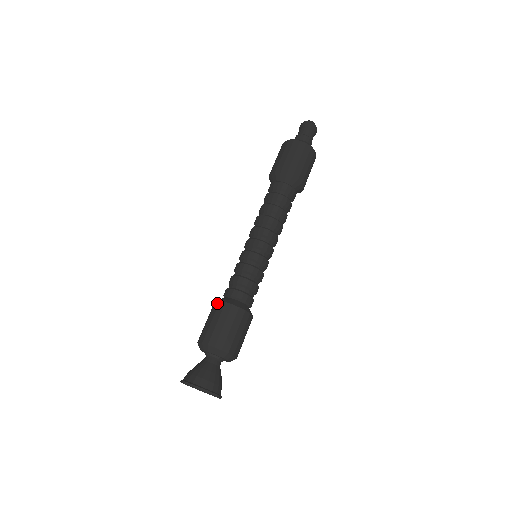
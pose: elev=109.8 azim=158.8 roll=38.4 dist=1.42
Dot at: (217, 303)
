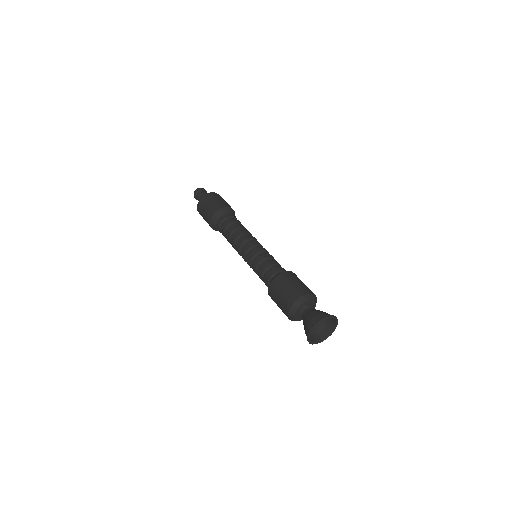
Dot at: (269, 288)
